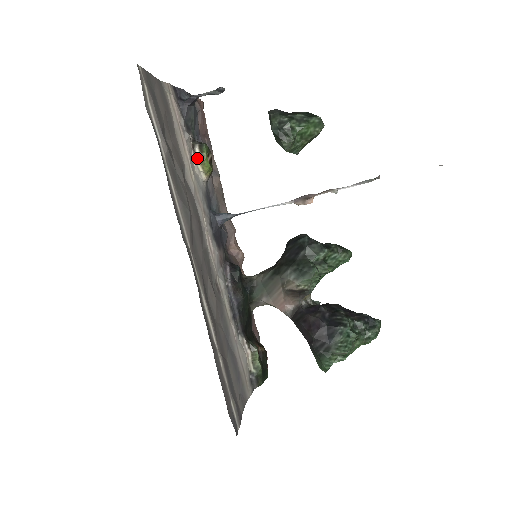
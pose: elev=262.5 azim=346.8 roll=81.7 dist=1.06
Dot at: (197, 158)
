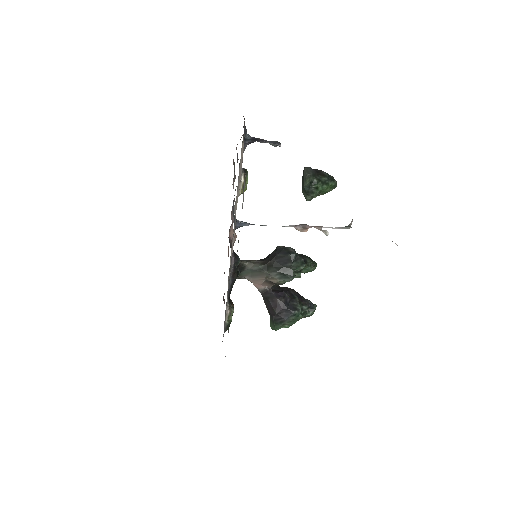
Dot at: (241, 185)
